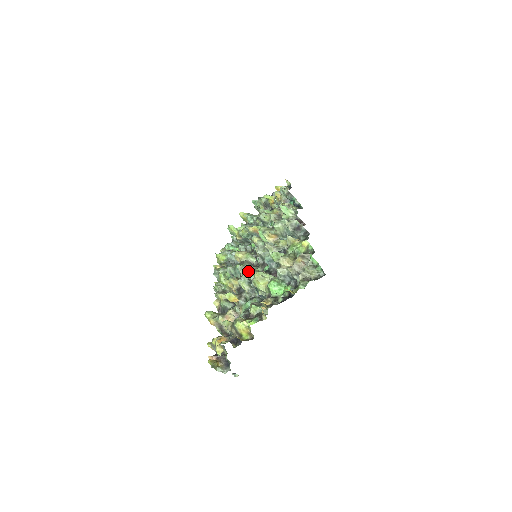
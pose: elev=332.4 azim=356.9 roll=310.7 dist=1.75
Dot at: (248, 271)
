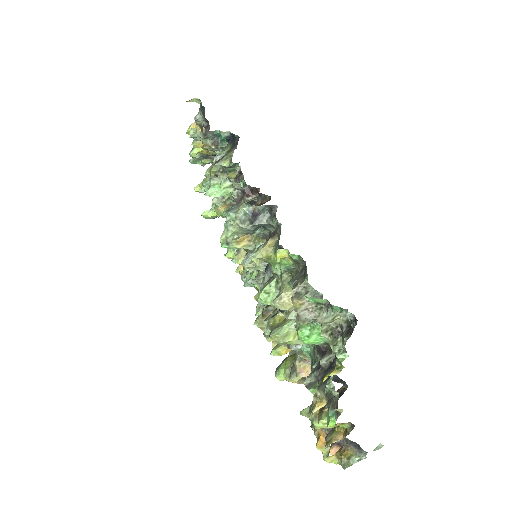
Dot at: occluded
